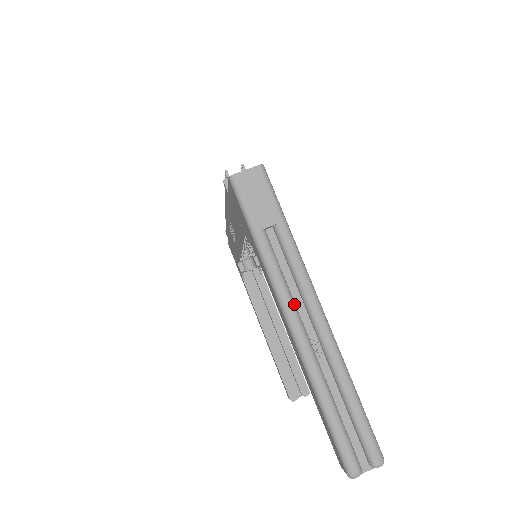
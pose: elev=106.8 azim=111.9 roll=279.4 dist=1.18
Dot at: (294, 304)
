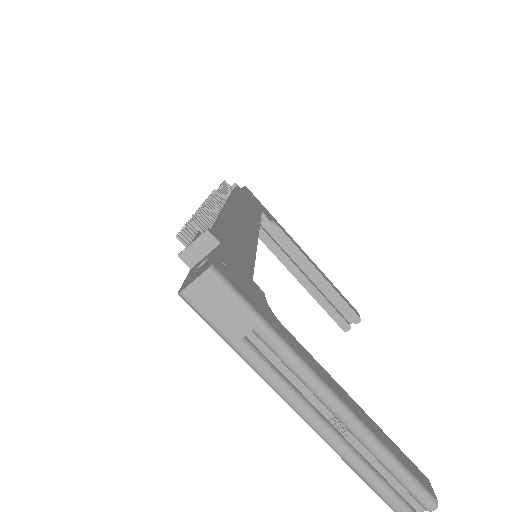
Dot at: (303, 401)
